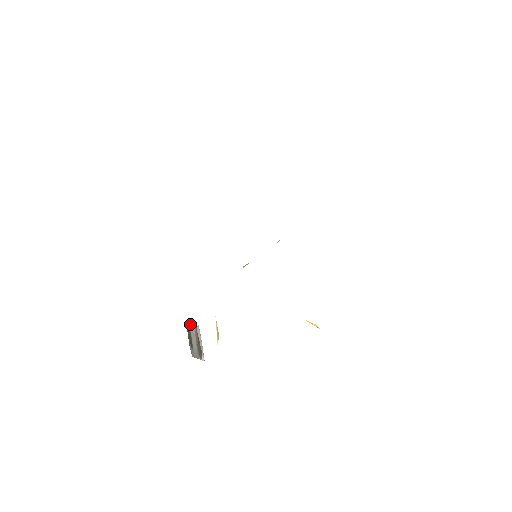
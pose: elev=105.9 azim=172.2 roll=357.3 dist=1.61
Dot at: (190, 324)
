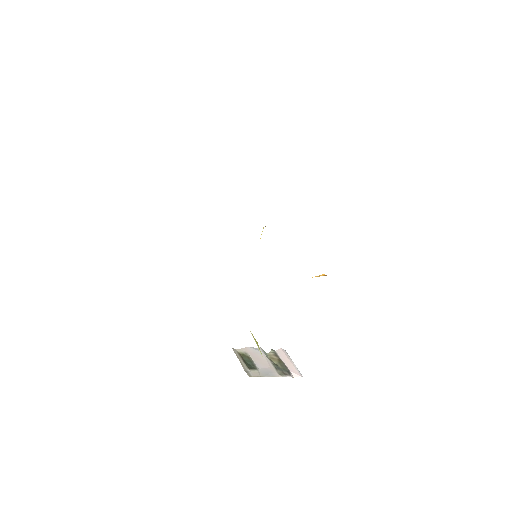
Dot at: (250, 351)
